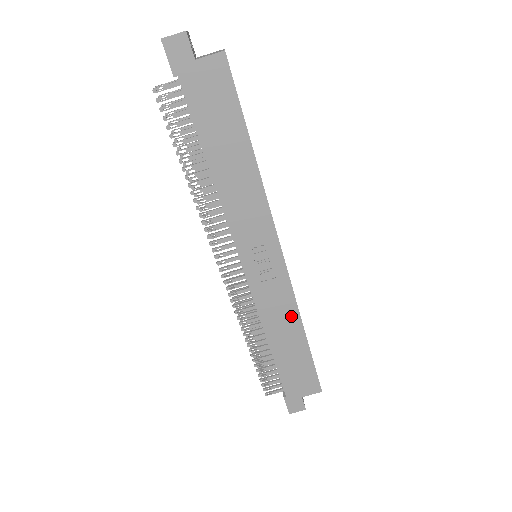
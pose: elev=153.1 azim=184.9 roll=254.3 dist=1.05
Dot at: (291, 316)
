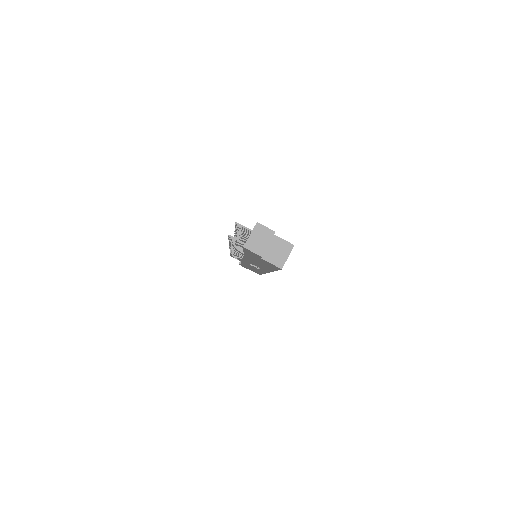
Dot at: (259, 271)
